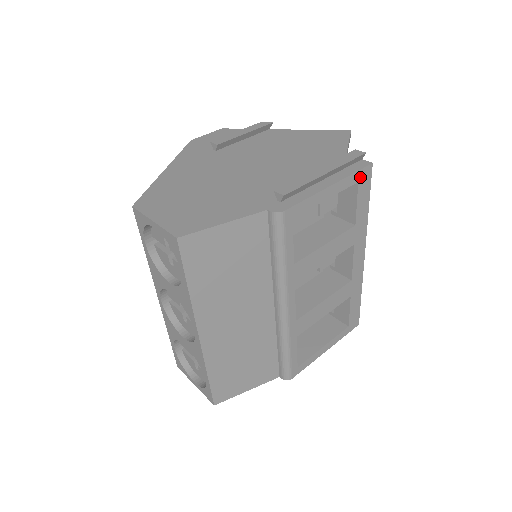
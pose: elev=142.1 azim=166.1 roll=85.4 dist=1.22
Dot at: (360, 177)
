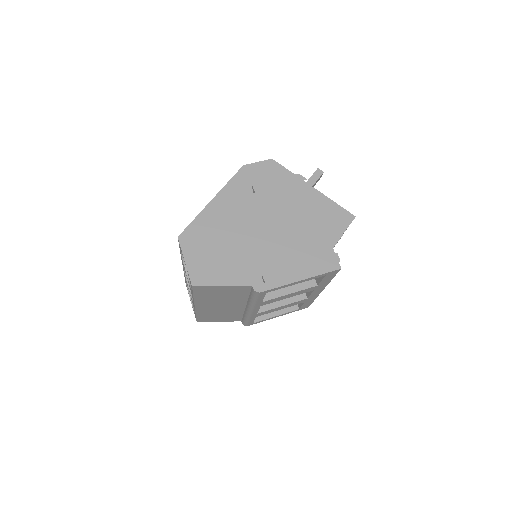
Dot at: (328, 274)
